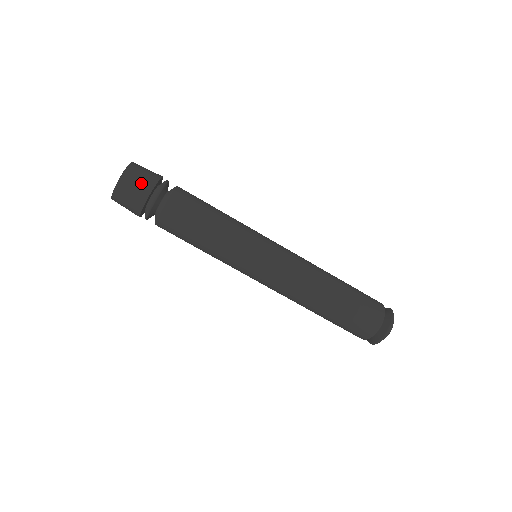
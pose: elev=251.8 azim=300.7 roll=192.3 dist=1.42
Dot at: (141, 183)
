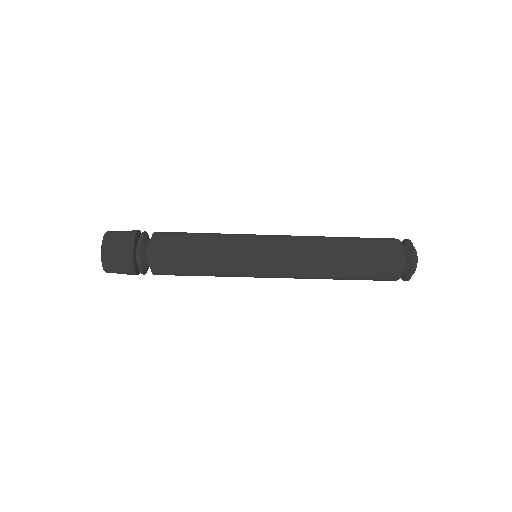
Dot at: (120, 252)
